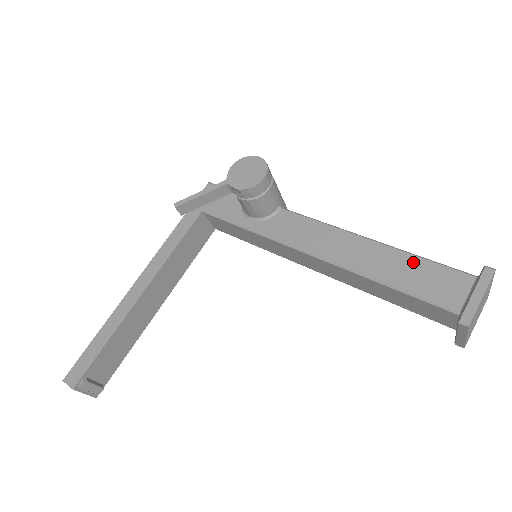
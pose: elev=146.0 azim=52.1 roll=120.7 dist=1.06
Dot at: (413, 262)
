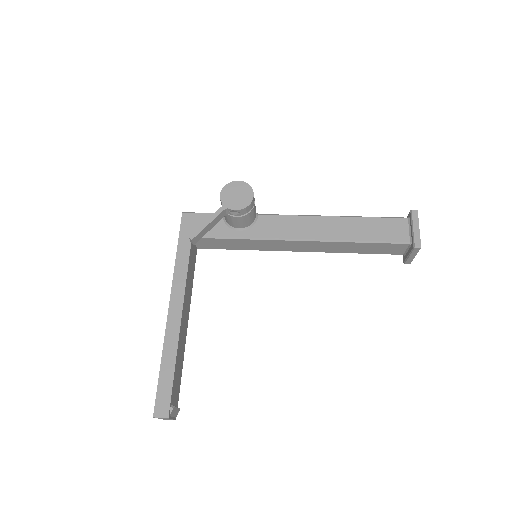
Dot at: (369, 222)
